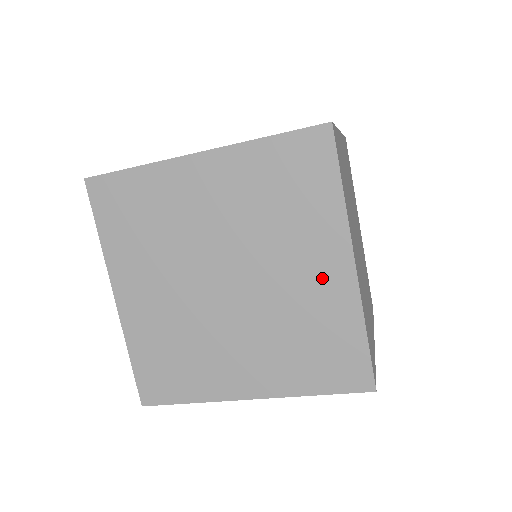
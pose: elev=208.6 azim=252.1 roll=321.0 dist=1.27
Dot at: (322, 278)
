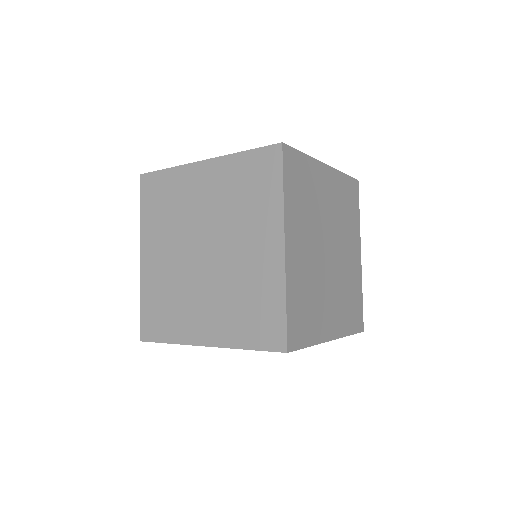
Dot at: occluded
